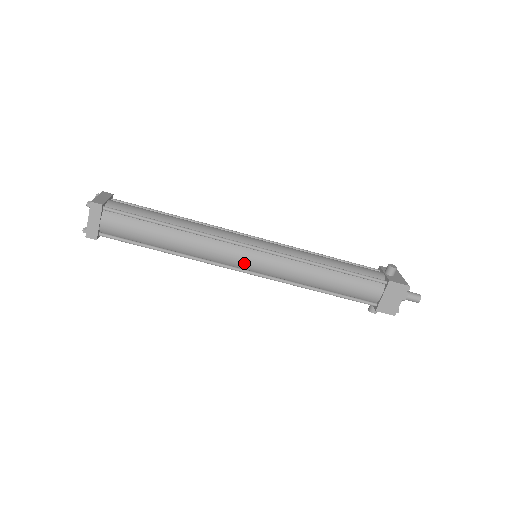
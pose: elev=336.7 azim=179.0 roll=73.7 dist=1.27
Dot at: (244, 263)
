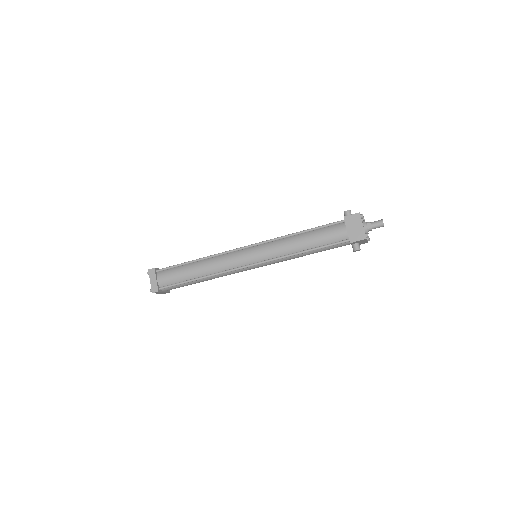
Dot at: (245, 259)
